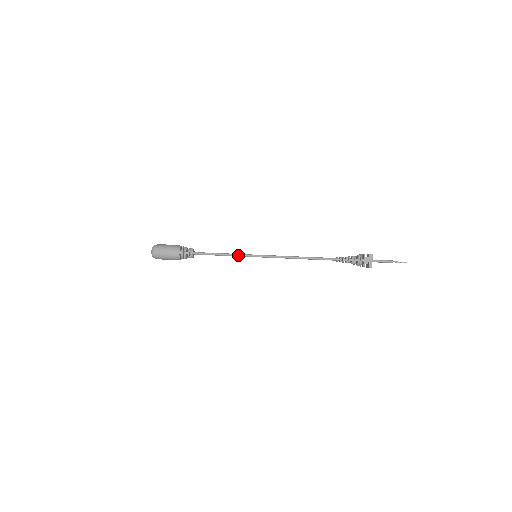
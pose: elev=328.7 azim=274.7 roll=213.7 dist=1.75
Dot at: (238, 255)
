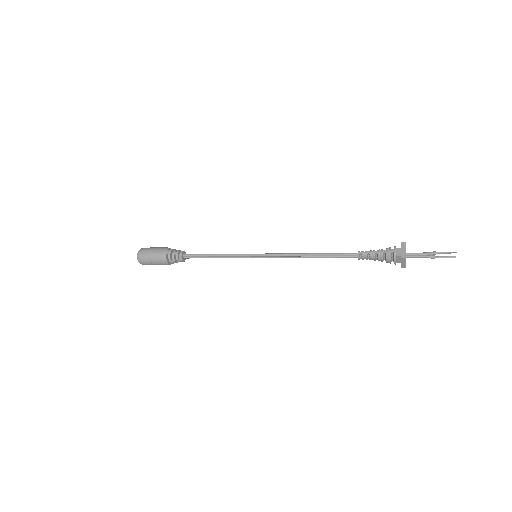
Dot at: (234, 254)
